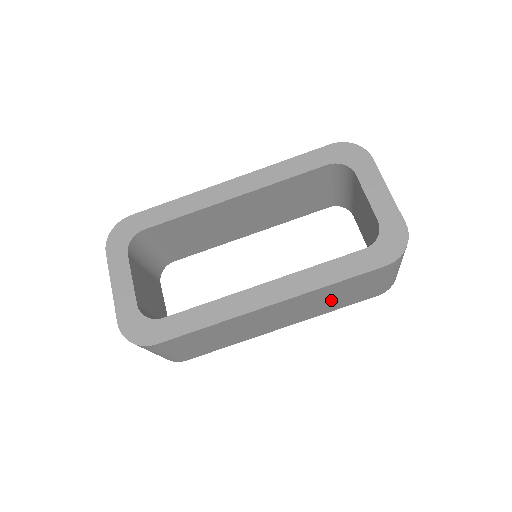
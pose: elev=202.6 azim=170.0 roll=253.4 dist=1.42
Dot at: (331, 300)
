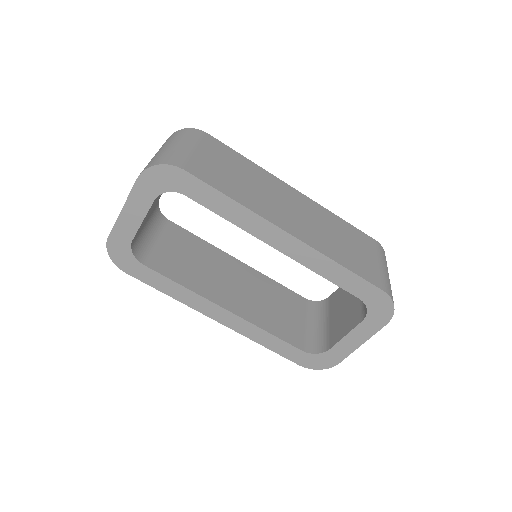
Dot at: occluded
